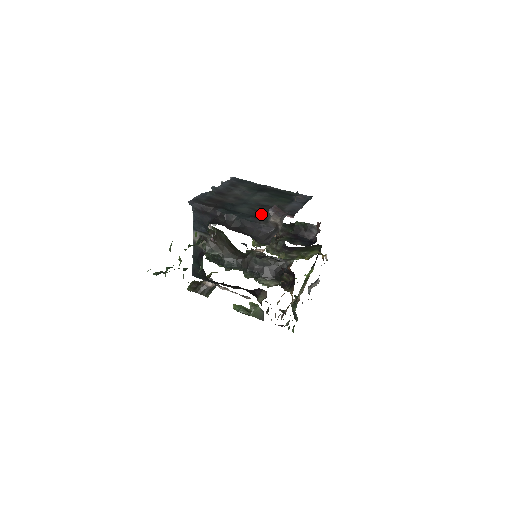
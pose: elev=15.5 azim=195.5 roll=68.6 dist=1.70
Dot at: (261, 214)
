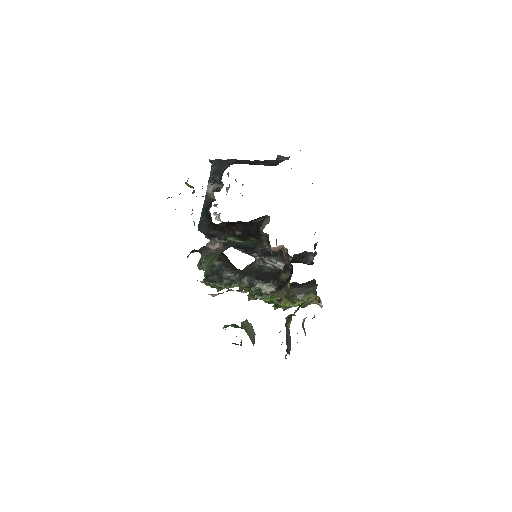
Dot at: occluded
